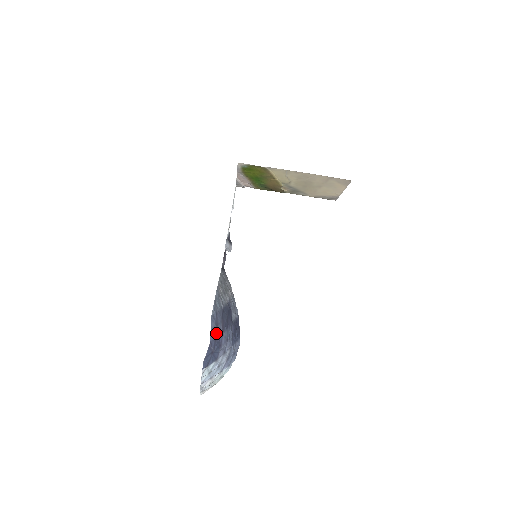
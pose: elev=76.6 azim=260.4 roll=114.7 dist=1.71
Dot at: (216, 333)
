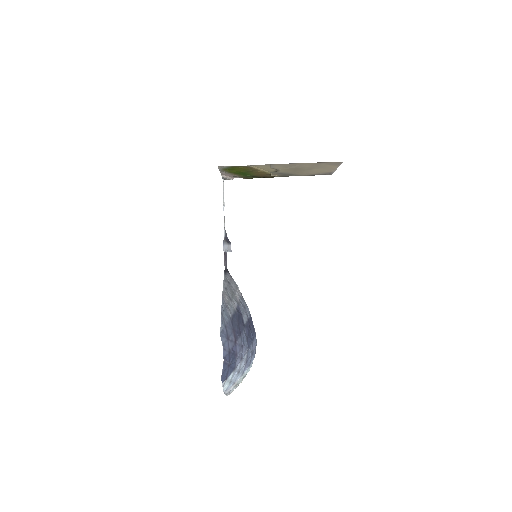
Dot at: (229, 346)
